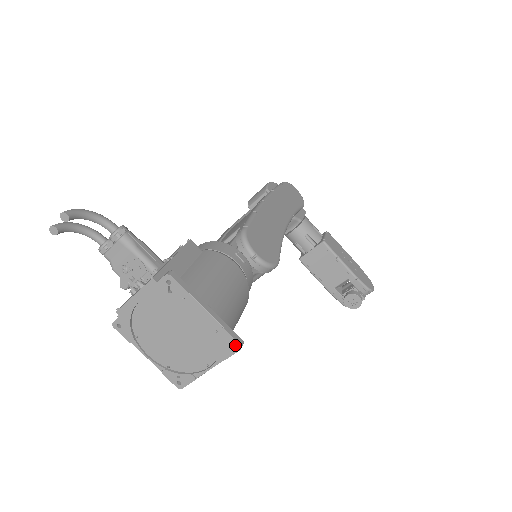
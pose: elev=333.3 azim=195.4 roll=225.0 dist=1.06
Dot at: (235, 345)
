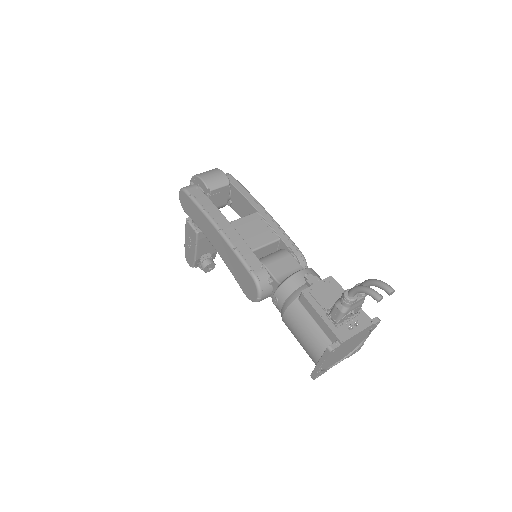
Dot at: (358, 350)
